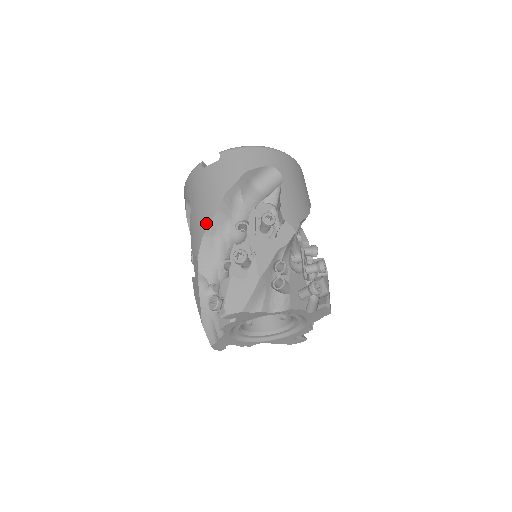
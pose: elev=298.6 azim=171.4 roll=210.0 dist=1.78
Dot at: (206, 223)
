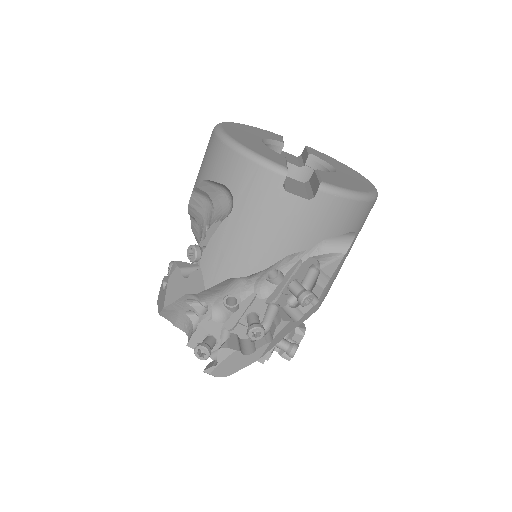
Dot at: (242, 270)
